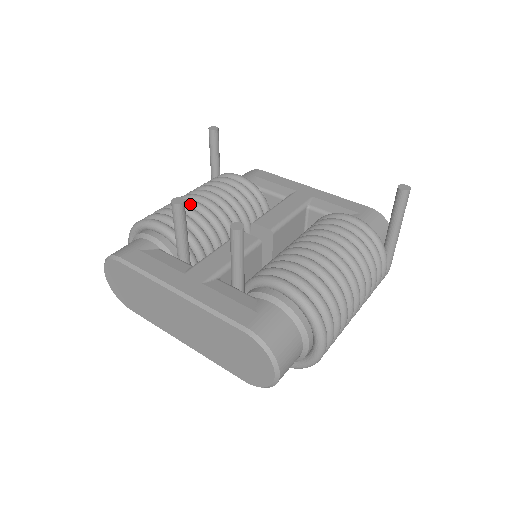
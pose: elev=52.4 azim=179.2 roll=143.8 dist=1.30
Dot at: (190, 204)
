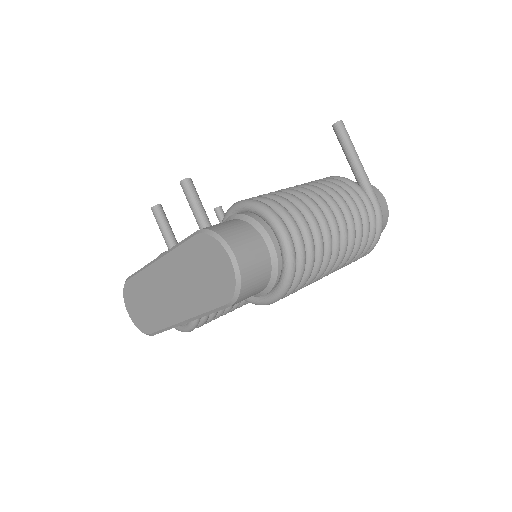
Dot at: occluded
